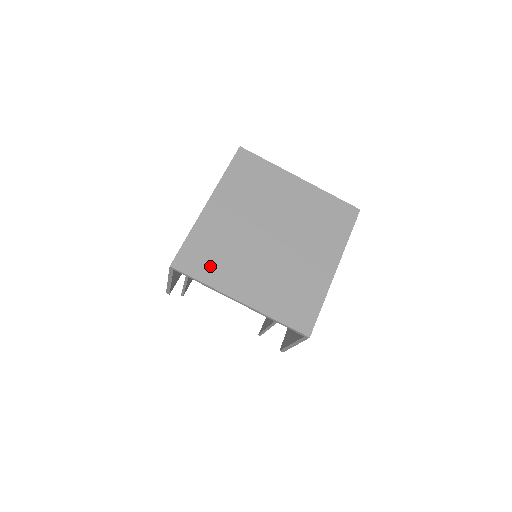
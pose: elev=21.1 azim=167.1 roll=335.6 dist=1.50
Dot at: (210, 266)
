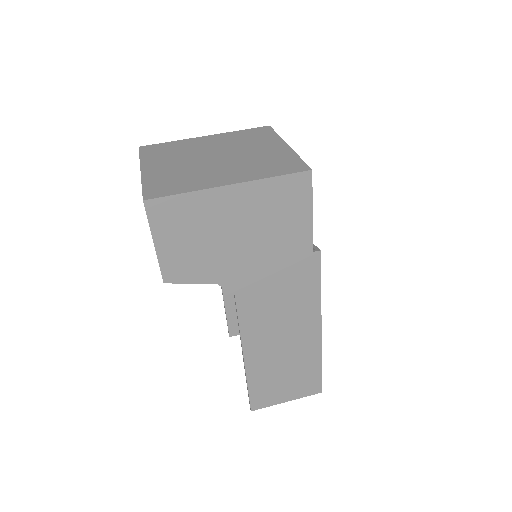
Dot at: (156, 154)
